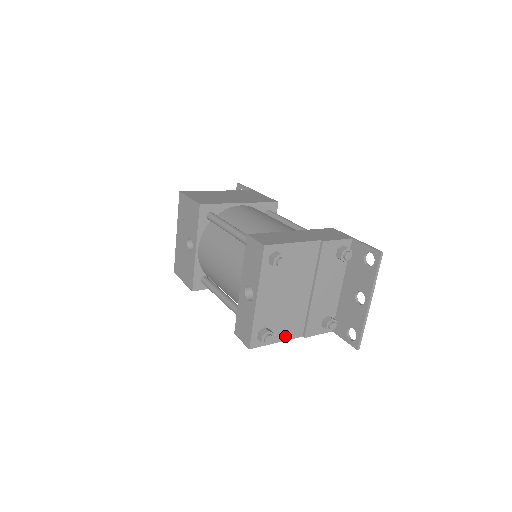
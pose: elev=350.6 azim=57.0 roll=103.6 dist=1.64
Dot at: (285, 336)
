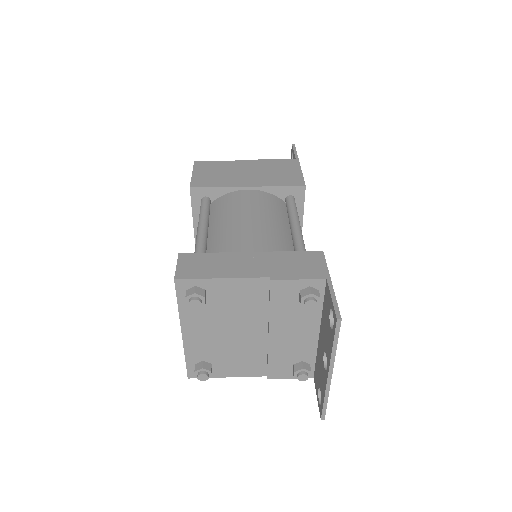
Dot at: (238, 372)
